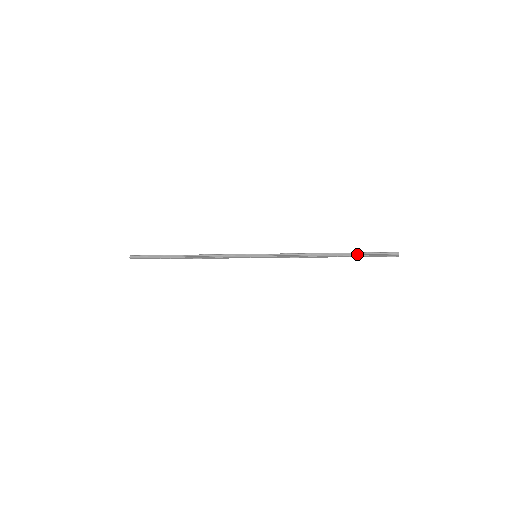
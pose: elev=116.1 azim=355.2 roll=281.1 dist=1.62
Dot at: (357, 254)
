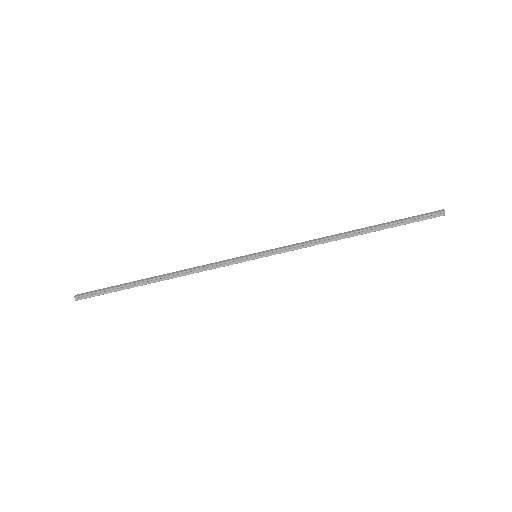
Dot at: (391, 225)
